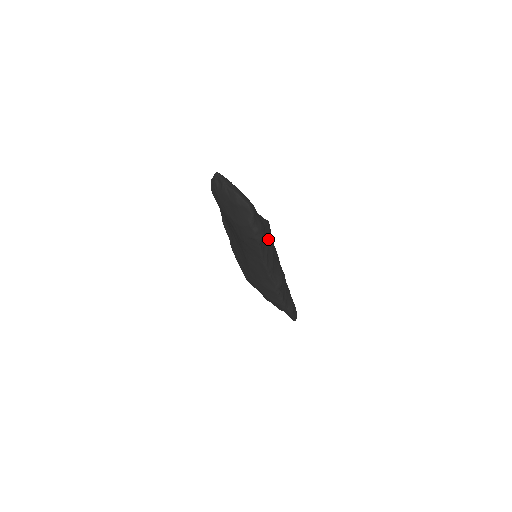
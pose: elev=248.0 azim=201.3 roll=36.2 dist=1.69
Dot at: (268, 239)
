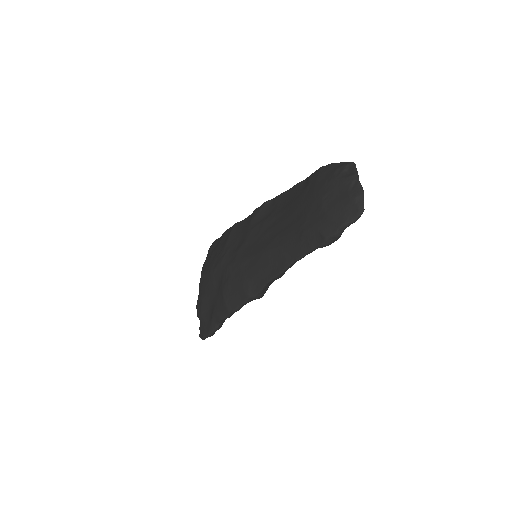
Dot at: occluded
